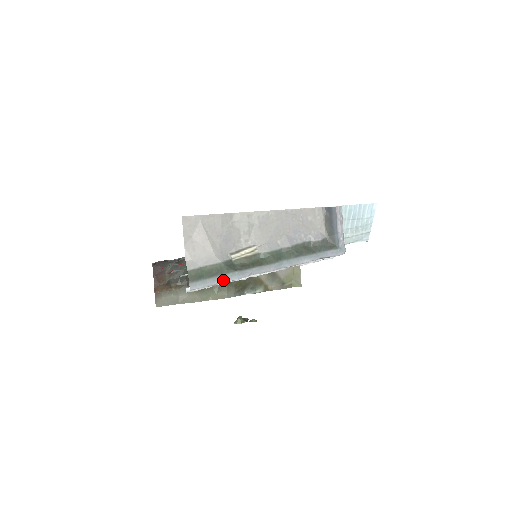
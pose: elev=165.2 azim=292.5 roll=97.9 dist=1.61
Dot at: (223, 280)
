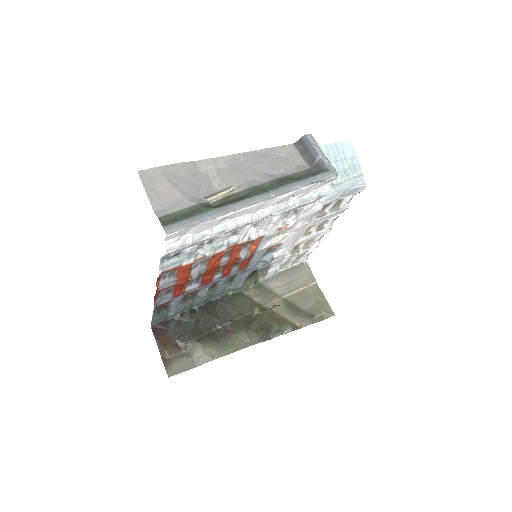
Dot at: (204, 218)
